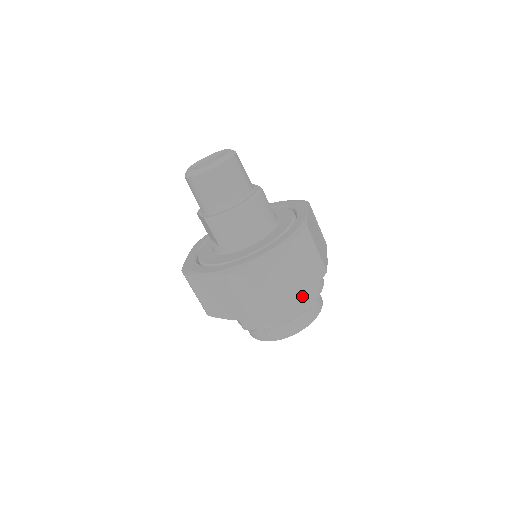
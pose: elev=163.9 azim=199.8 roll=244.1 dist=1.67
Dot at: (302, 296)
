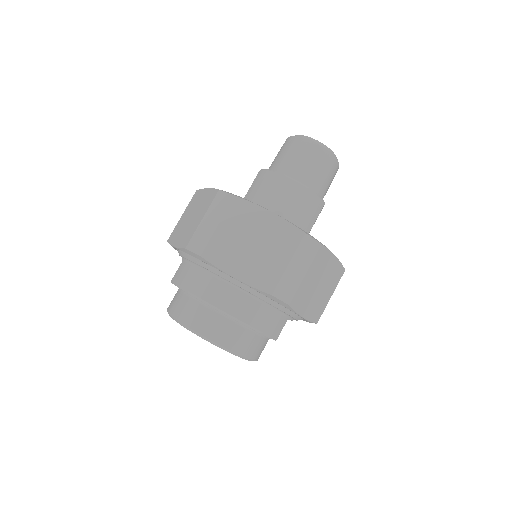
Dot at: (245, 300)
